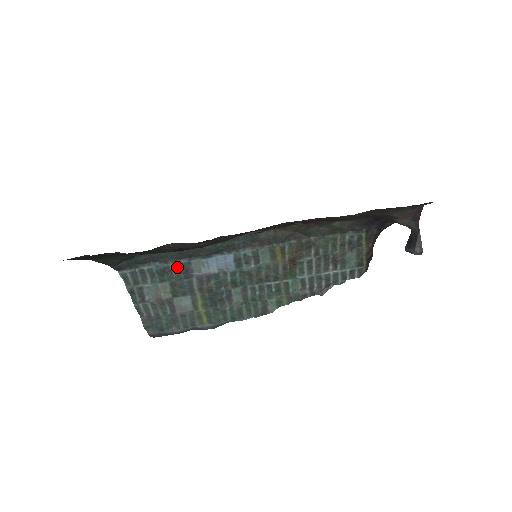
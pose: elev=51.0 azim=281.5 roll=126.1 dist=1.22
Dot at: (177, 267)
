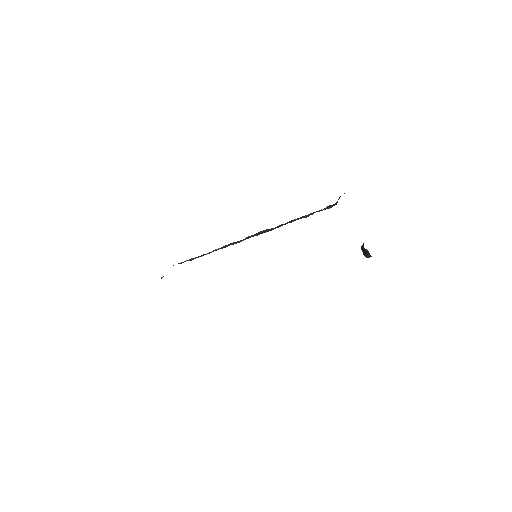
Dot at: (201, 256)
